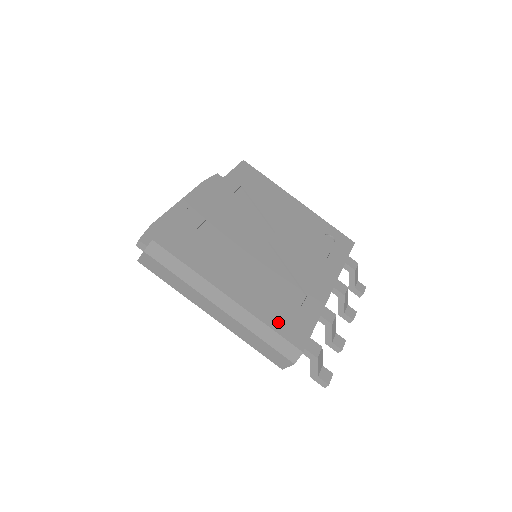
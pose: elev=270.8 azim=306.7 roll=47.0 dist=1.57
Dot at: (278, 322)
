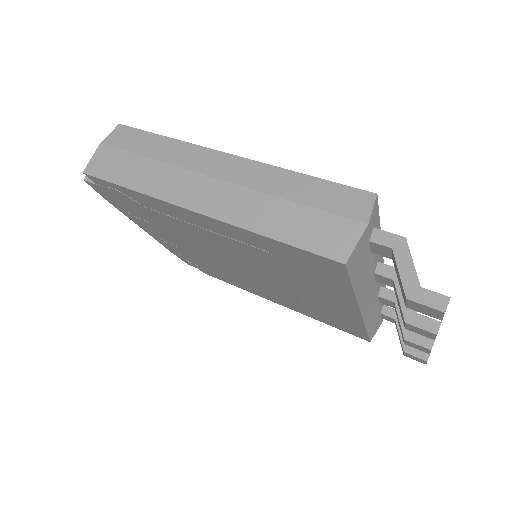
Dot at: occluded
